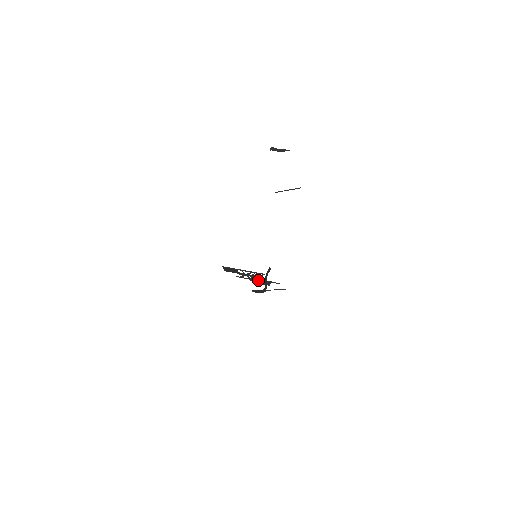
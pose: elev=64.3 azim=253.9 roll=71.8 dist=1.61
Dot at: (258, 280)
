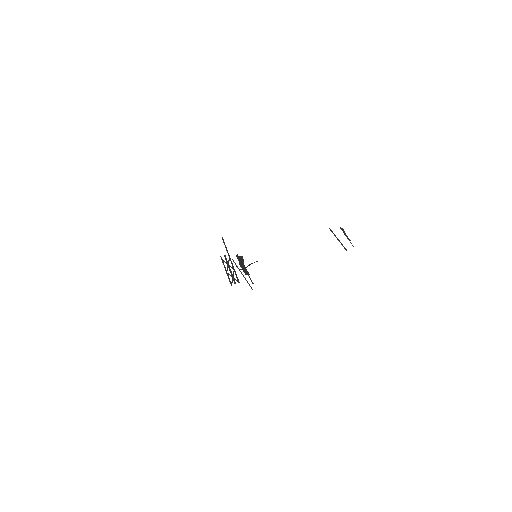
Dot at: (242, 262)
